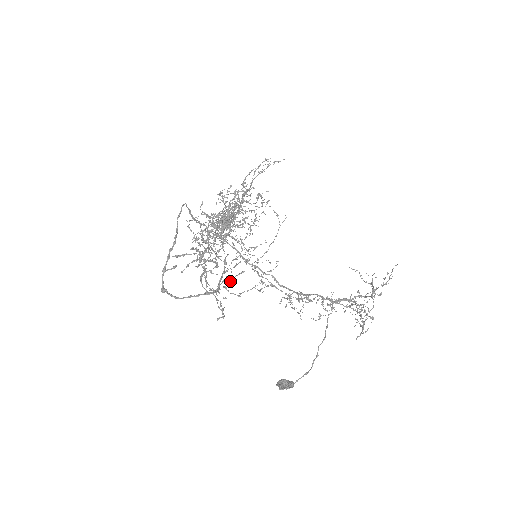
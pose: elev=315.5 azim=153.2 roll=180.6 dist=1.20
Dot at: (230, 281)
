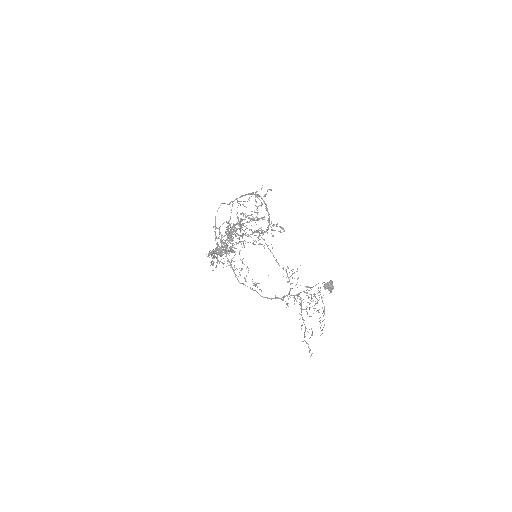
Dot at: occluded
